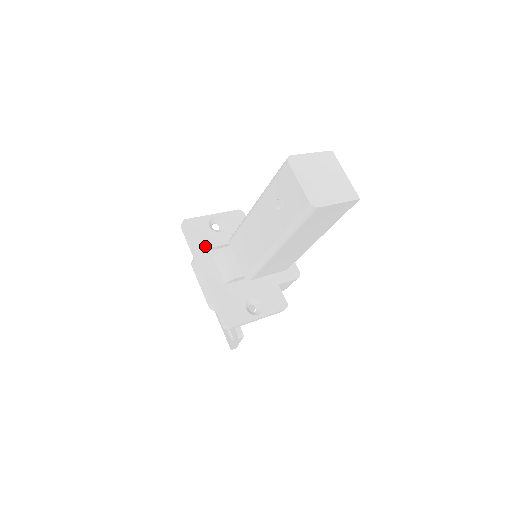
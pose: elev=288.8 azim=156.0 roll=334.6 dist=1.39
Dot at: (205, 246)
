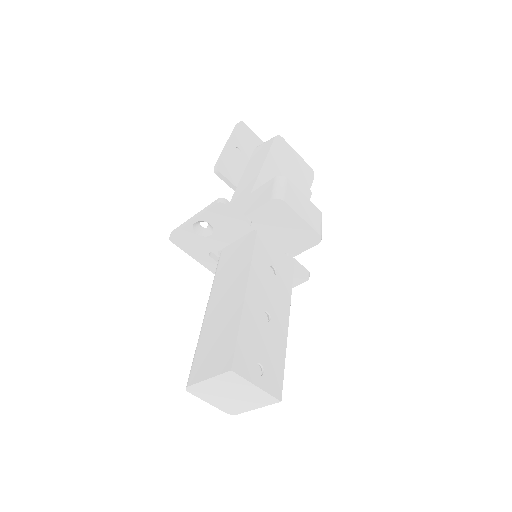
Dot at: (203, 253)
